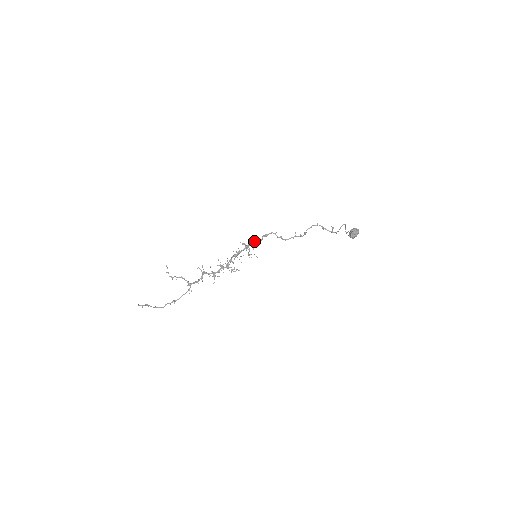
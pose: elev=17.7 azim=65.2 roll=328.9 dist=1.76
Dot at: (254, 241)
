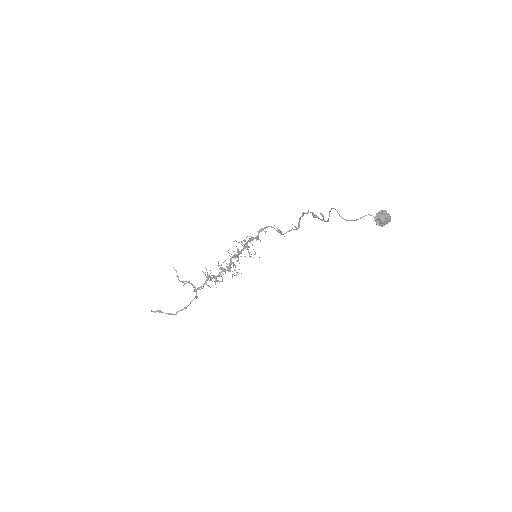
Dot at: (252, 238)
